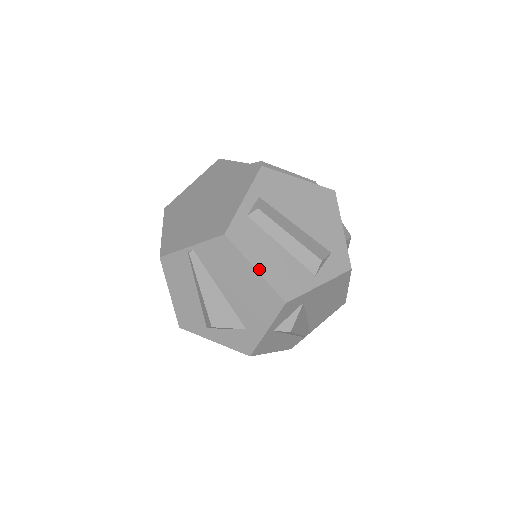
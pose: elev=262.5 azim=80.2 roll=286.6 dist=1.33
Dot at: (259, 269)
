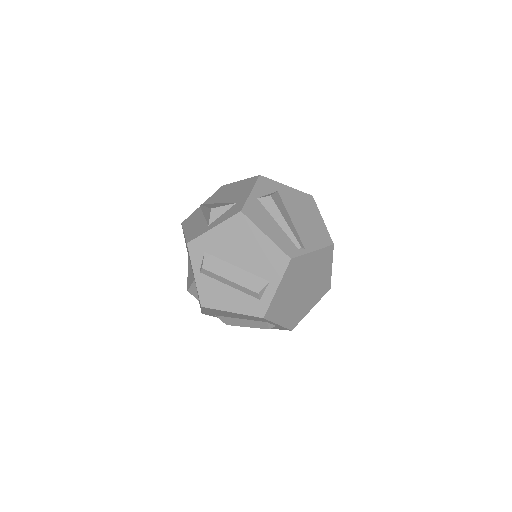
Dot at: occluded
